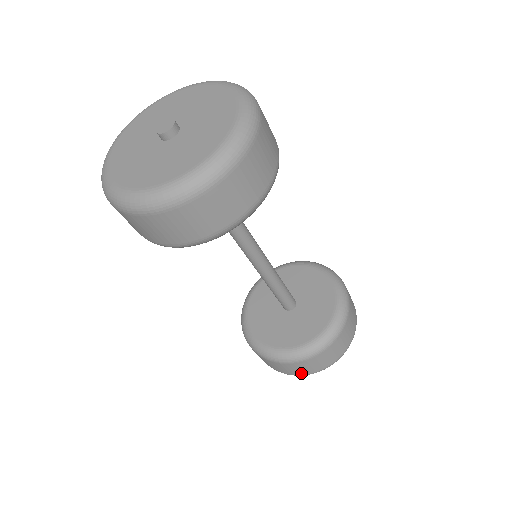
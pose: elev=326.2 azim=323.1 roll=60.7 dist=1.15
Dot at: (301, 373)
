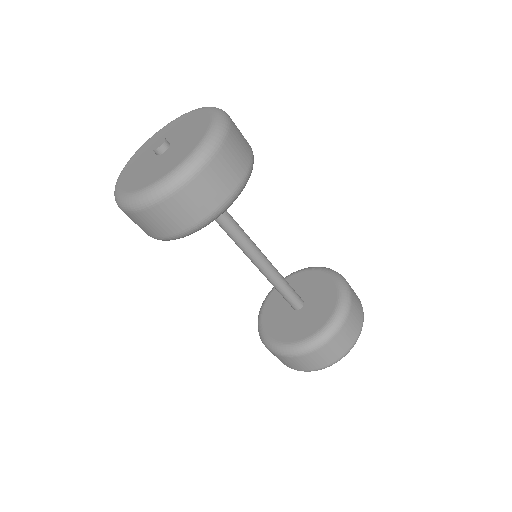
Dot at: (308, 368)
